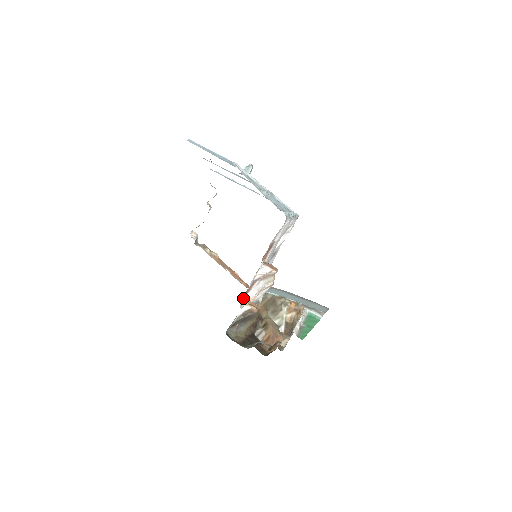
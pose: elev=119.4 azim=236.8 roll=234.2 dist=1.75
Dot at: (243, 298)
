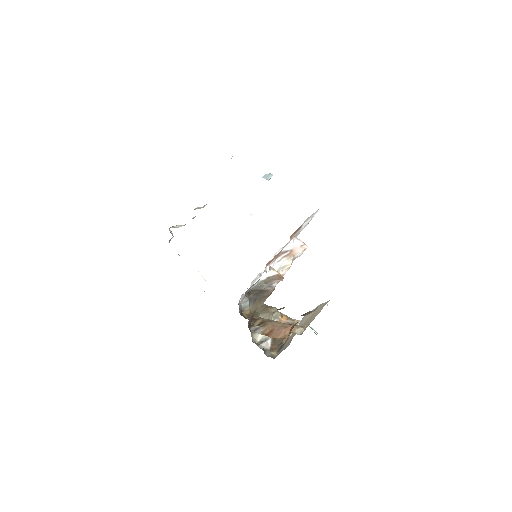
Dot at: (274, 259)
